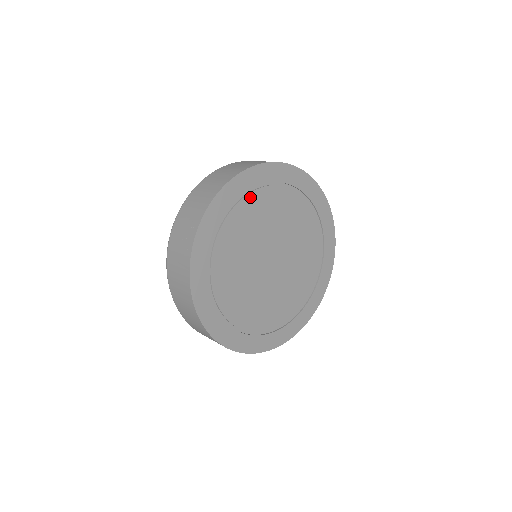
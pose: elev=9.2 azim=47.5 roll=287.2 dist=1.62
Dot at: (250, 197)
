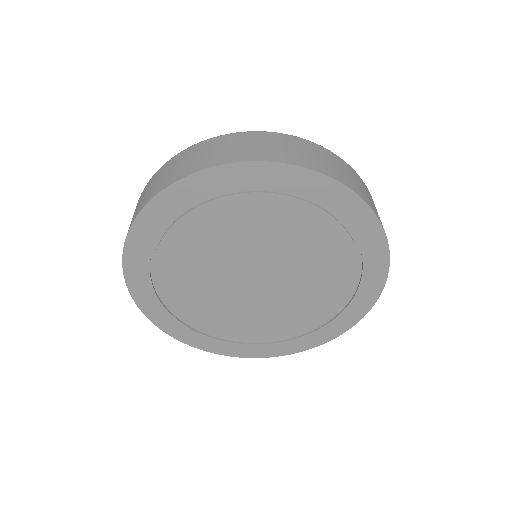
Dot at: (190, 217)
